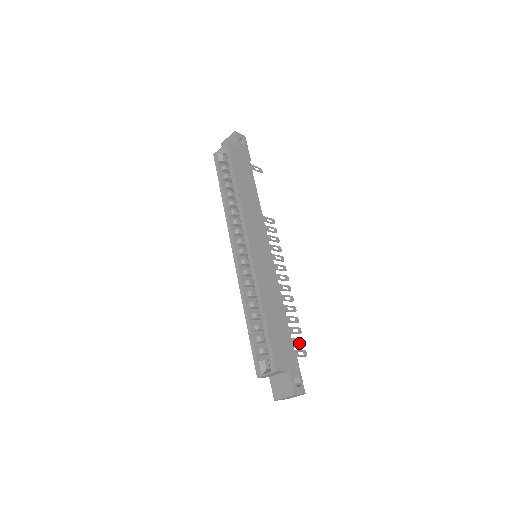
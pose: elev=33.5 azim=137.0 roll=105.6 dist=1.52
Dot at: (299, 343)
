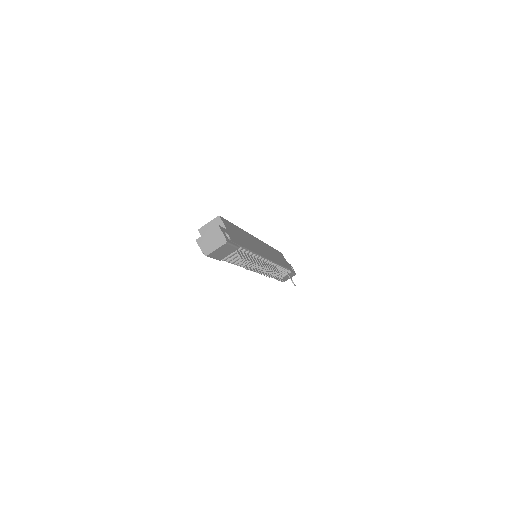
Dot at: (247, 263)
